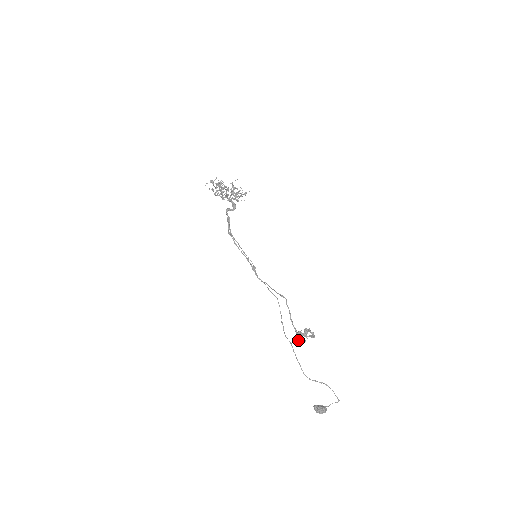
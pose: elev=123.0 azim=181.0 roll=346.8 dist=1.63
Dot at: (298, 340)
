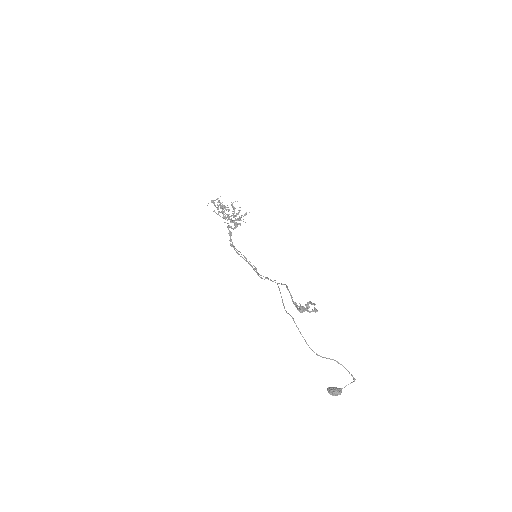
Dot at: (297, 306)
